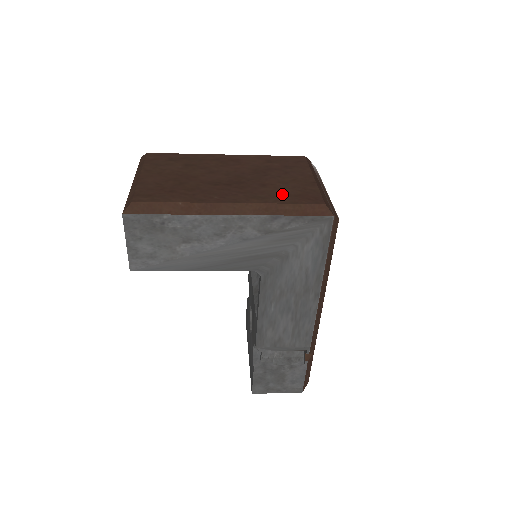
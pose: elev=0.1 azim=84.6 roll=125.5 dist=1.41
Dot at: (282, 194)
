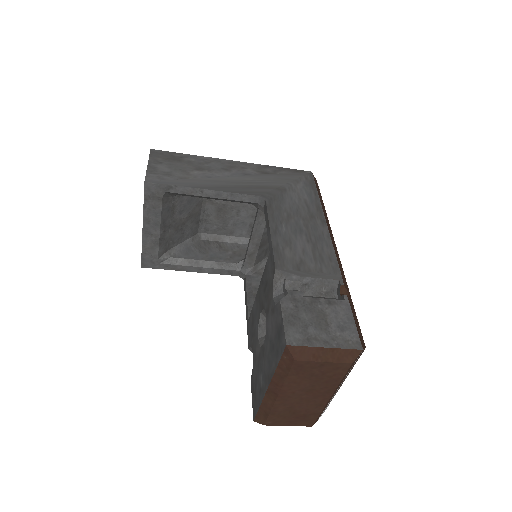
Dot at: occluded
